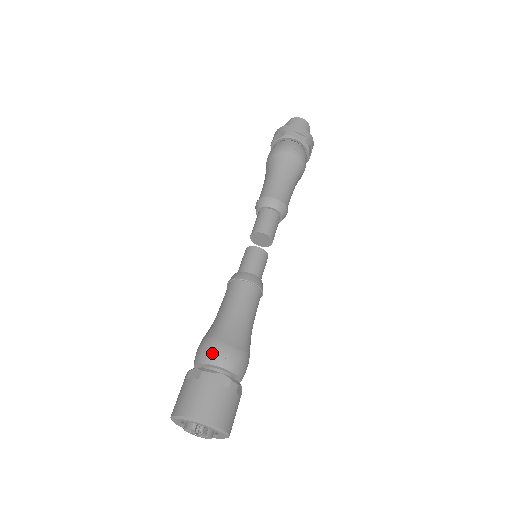
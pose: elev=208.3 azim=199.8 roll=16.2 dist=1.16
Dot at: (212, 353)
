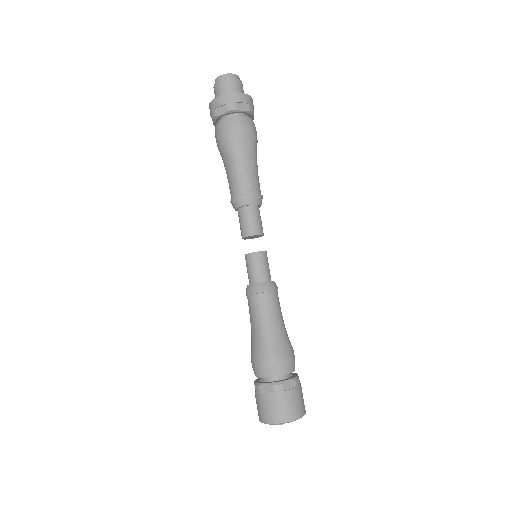
Dot at: (273, 368)
